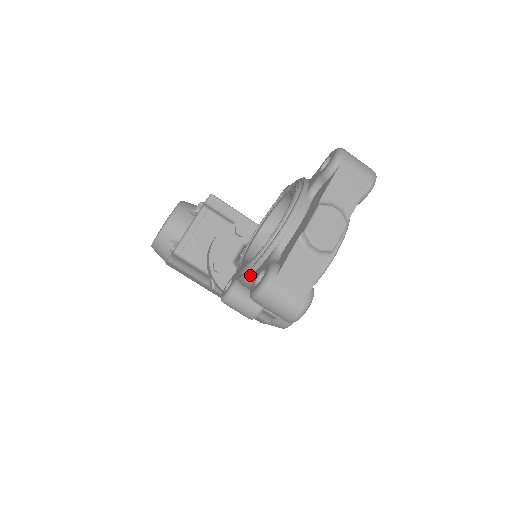
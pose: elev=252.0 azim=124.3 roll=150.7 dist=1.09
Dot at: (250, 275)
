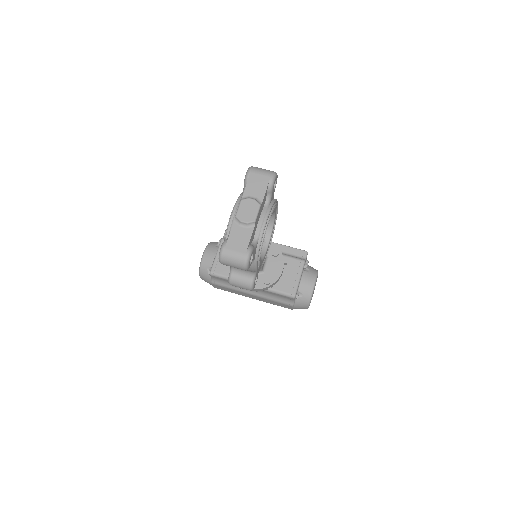
Dot at: occluded
